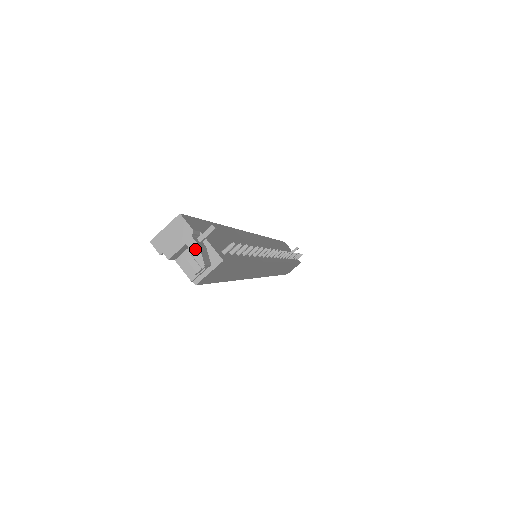
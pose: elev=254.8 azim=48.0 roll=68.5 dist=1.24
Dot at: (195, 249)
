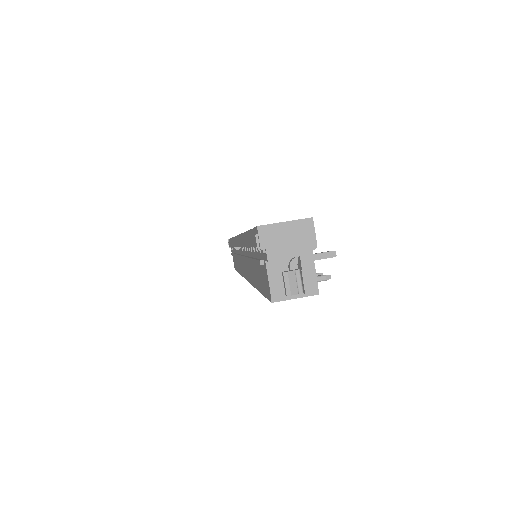
Dot at: (307, 269)
